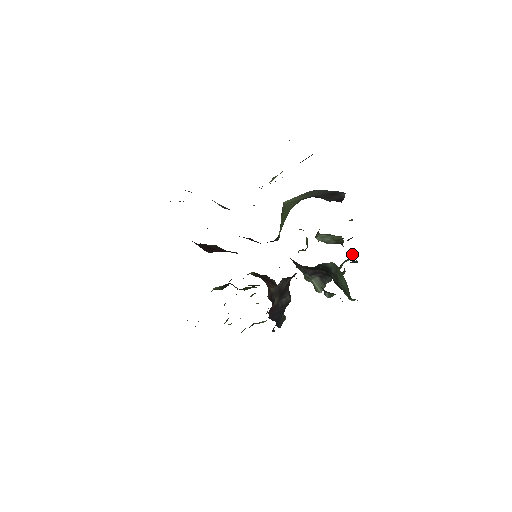
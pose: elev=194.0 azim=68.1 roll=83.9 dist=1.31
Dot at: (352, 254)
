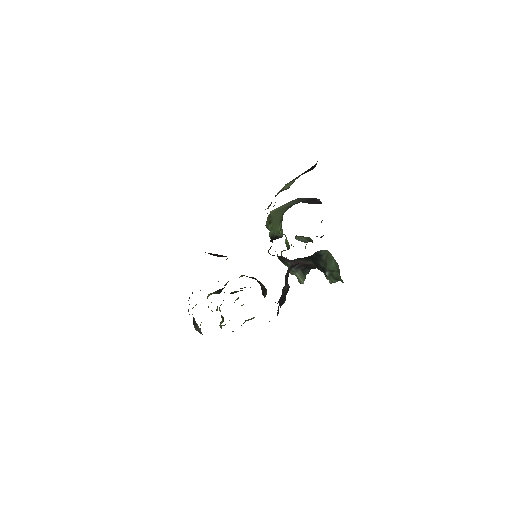
Dot at: occluded
